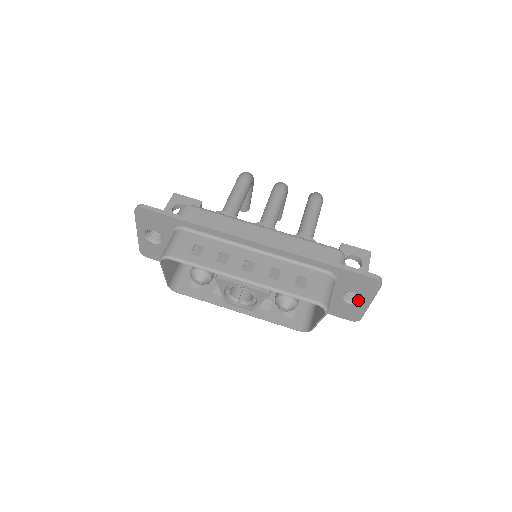
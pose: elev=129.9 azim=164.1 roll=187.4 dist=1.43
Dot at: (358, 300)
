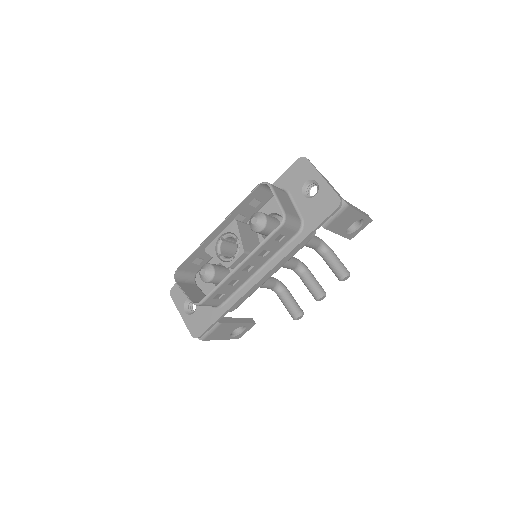
Dot at: (317, 188)
